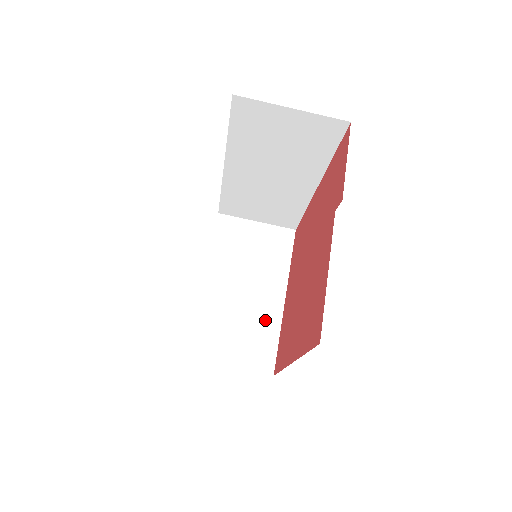
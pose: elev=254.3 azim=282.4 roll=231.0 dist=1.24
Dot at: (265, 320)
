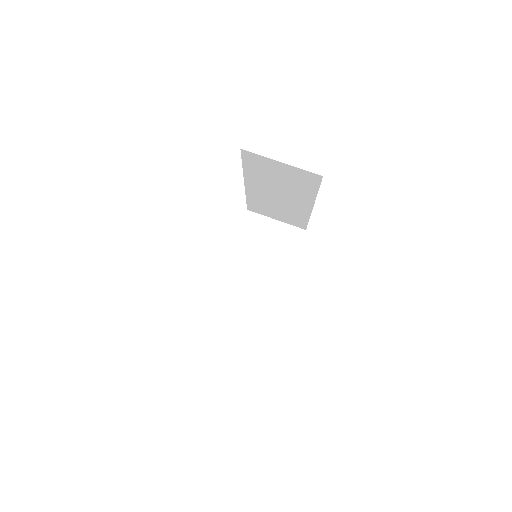
Dot at: (268, 298)
